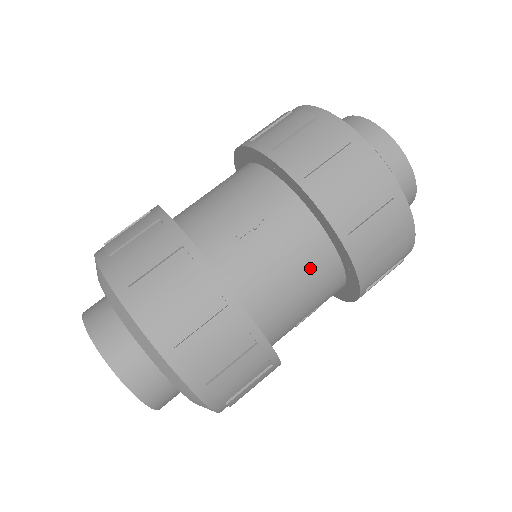
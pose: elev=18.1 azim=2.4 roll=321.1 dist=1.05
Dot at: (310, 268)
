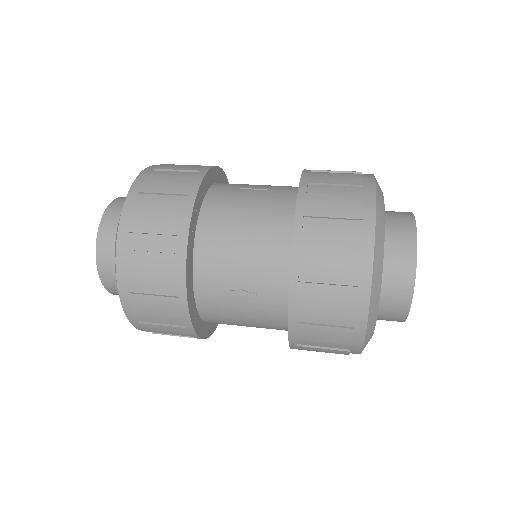
Dot at: (264, 327)
